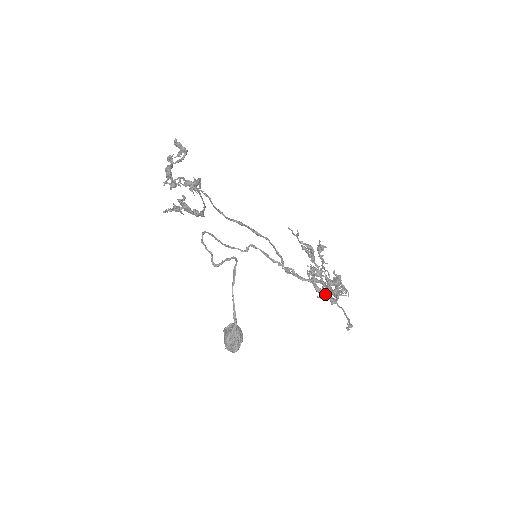
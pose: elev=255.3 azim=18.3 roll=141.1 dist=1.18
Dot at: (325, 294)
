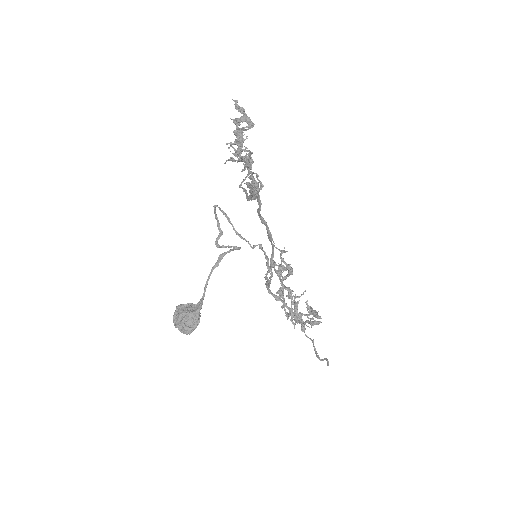
Dot at: (300, 320)
